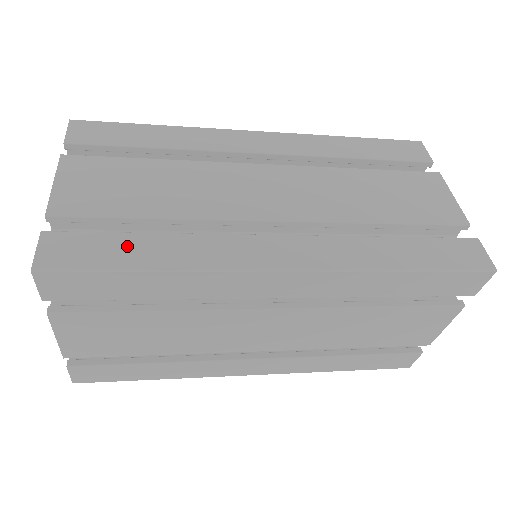
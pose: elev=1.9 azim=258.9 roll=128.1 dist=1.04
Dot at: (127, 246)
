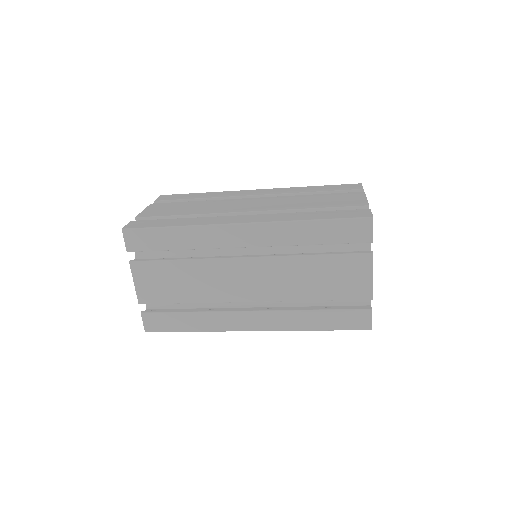
Dot at: (166, 222)
